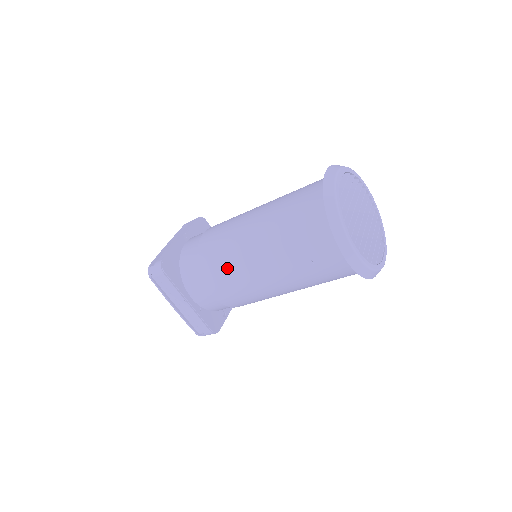
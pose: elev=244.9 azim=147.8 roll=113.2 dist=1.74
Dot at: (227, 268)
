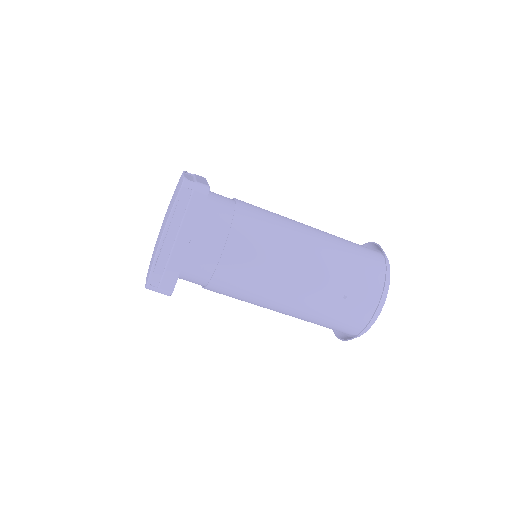
Dot at: (266, 247)
